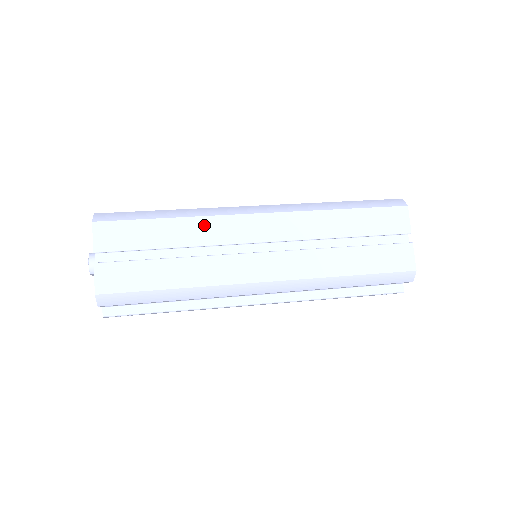
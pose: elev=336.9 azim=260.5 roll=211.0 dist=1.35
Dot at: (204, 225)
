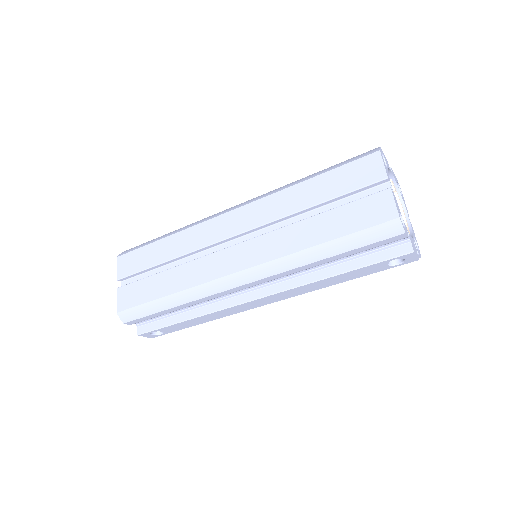
Dot at: (188, 236)
